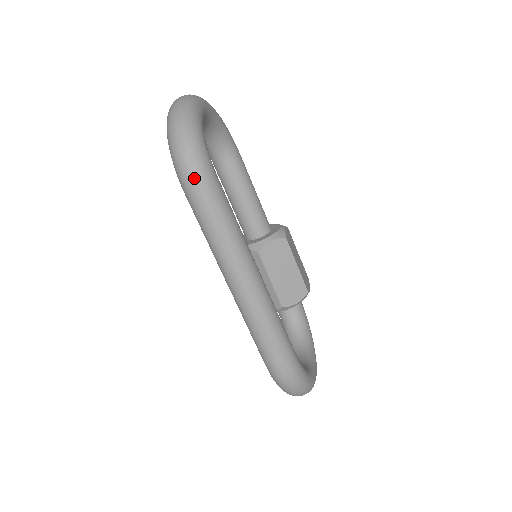
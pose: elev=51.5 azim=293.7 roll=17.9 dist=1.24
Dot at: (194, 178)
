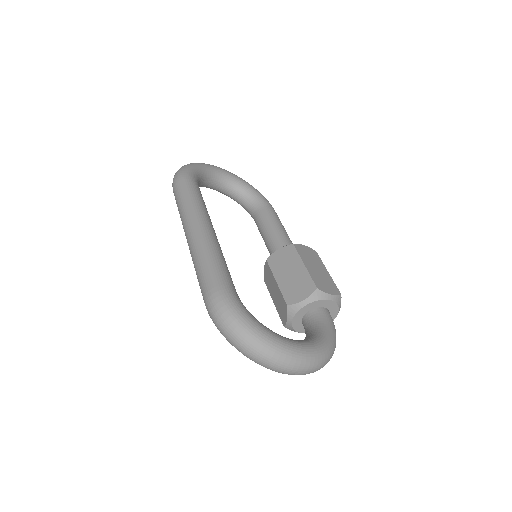
Dot at: (174, 180)
